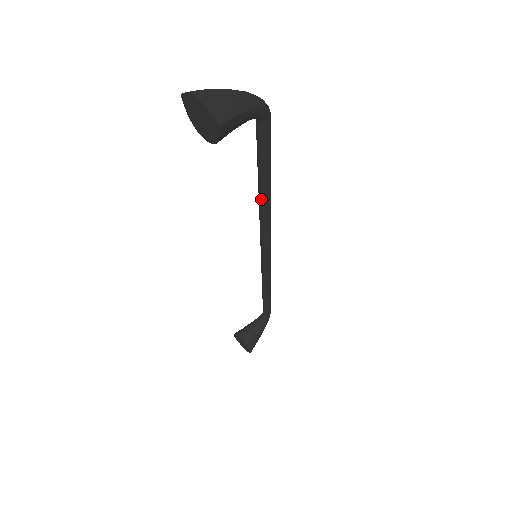
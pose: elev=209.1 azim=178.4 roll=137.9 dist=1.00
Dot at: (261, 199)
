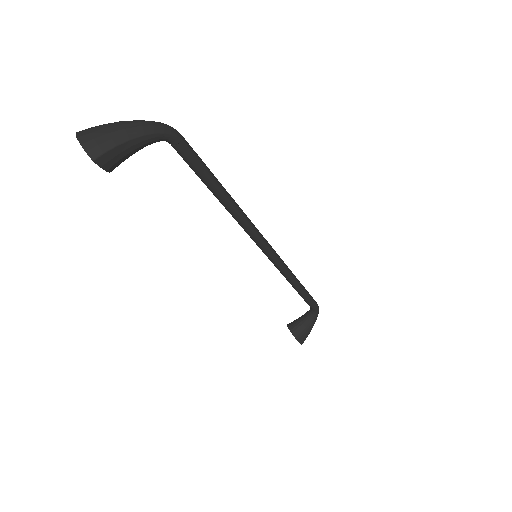
Dot at: (224, 206)
